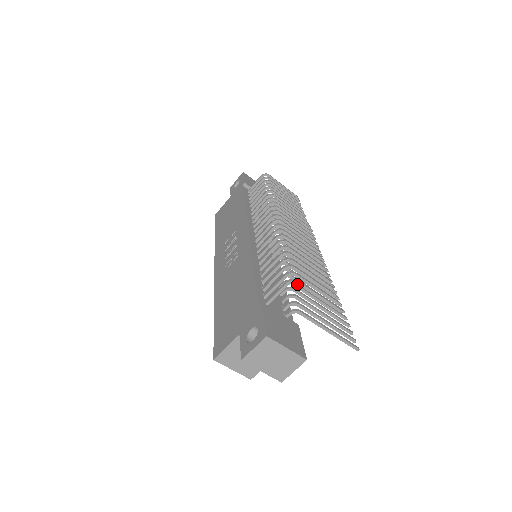
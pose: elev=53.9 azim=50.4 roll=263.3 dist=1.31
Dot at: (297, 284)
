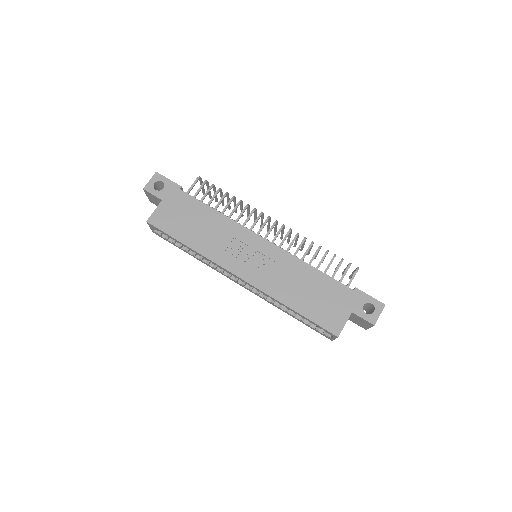
Dot at: occluded
